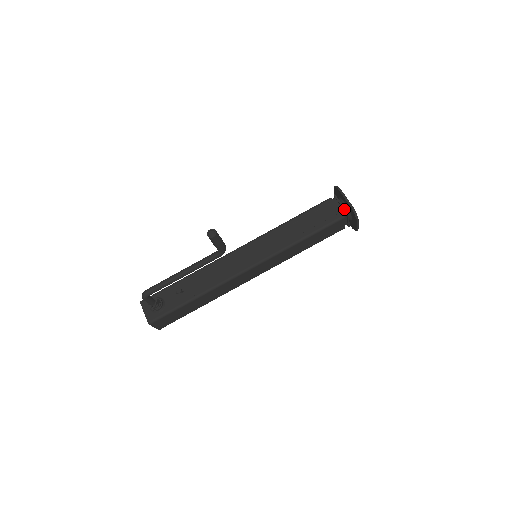
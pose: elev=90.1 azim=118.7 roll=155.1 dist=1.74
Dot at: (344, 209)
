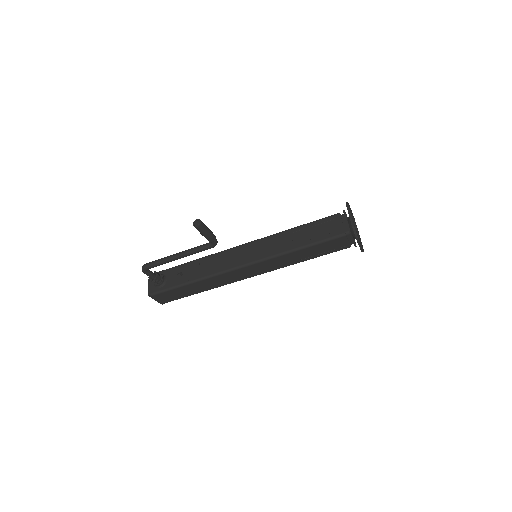
Dot at: (348, 227)
